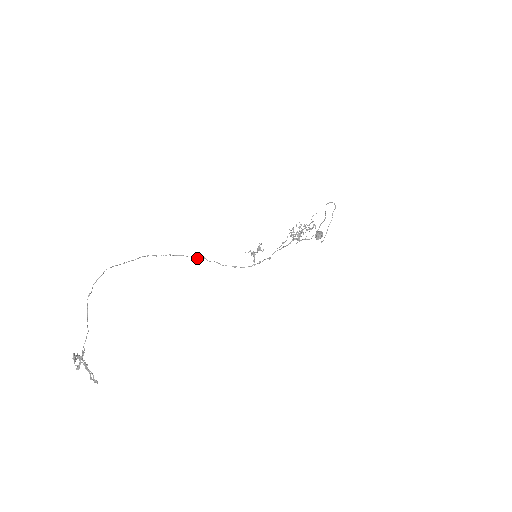
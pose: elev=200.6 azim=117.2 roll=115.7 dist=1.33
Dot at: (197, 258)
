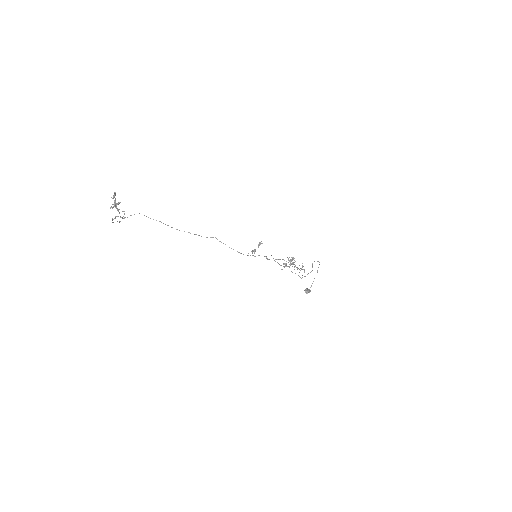
Dot at: (210, 237)
